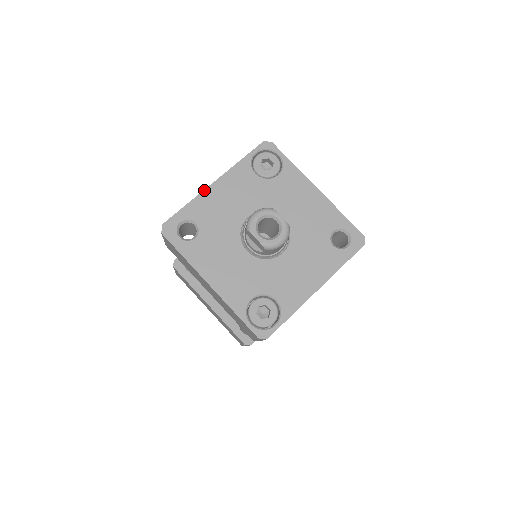
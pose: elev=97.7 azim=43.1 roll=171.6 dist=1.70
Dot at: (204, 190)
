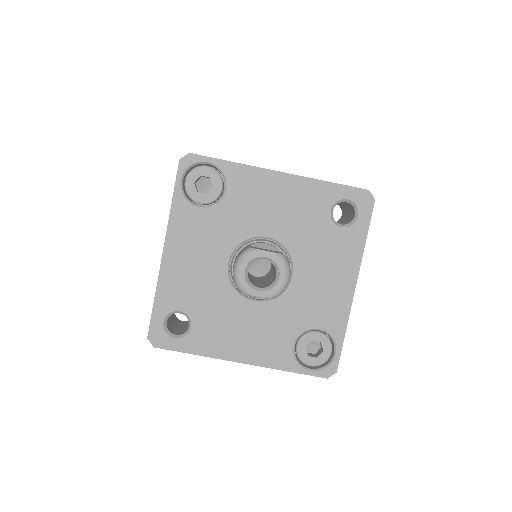
Dot at: (160, 269)
